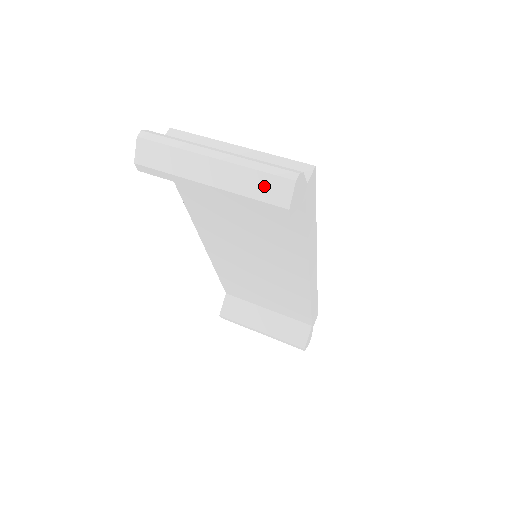
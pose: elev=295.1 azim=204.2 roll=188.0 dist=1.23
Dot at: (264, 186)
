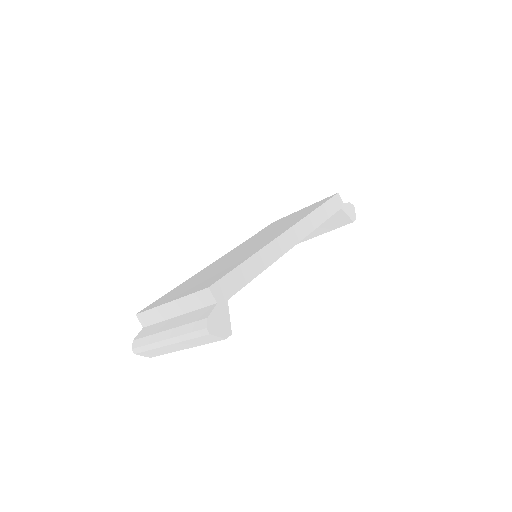
Dot at: (203, 340)
